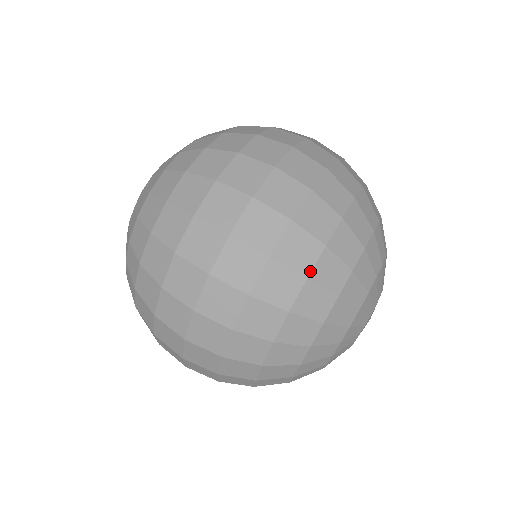
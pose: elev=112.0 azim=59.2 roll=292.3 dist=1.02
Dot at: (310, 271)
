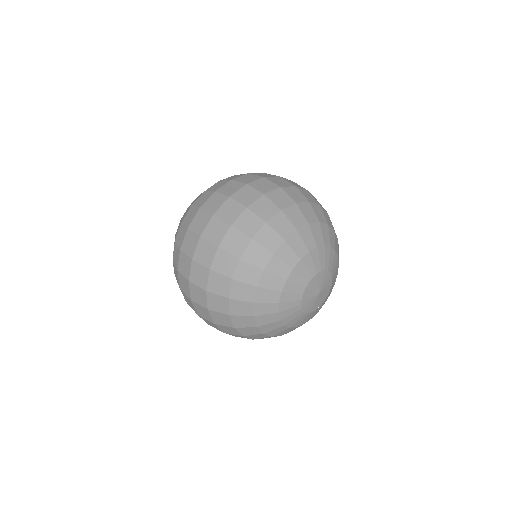
Dot at: (242, 254)
